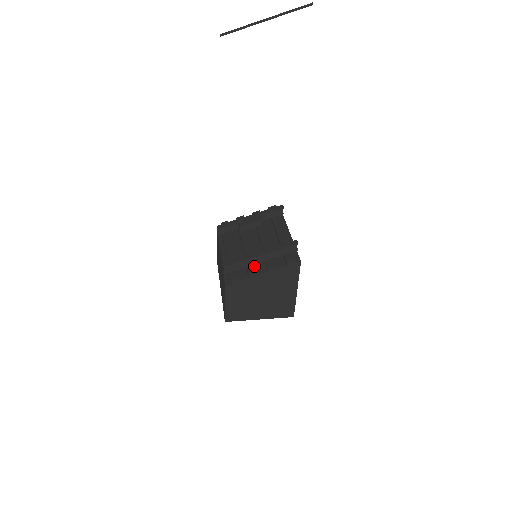
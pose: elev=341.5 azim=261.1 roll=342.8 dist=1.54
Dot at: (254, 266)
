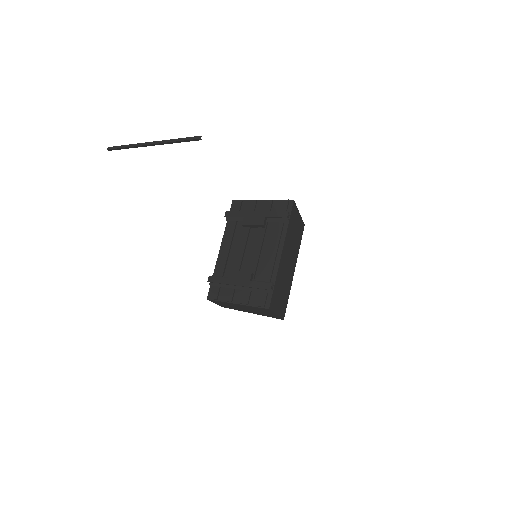
Dot at: (232, 291)
